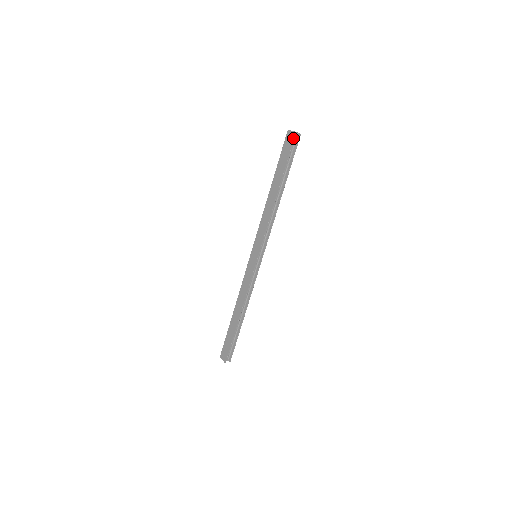
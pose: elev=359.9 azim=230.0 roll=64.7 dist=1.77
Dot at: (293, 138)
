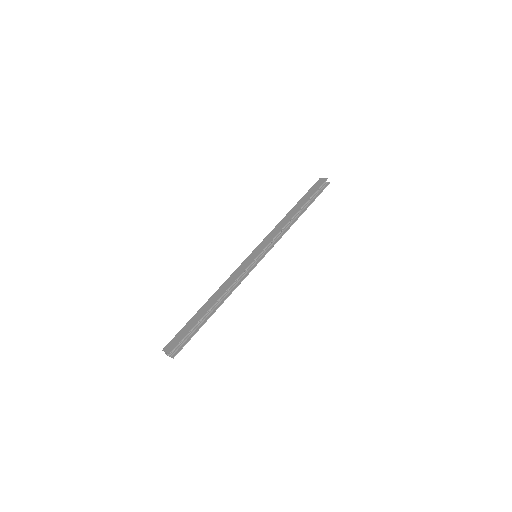
Dot at: (324, 181)
